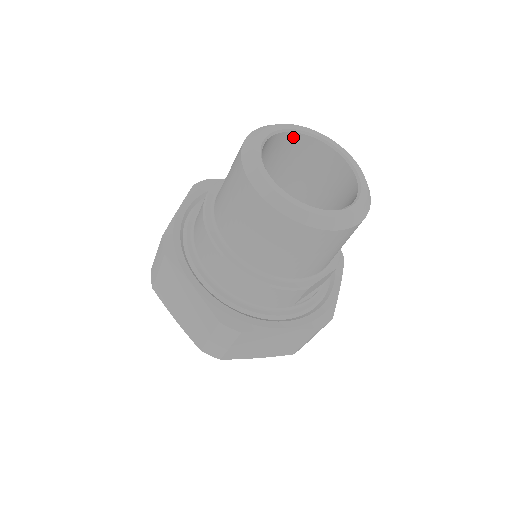
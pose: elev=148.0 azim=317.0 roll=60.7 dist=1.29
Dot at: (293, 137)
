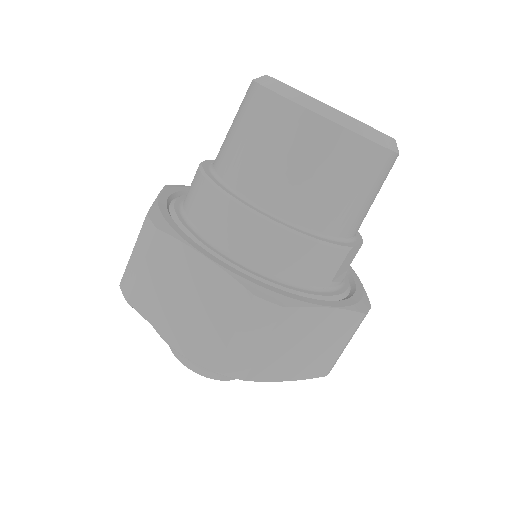
Dot at: occluded
